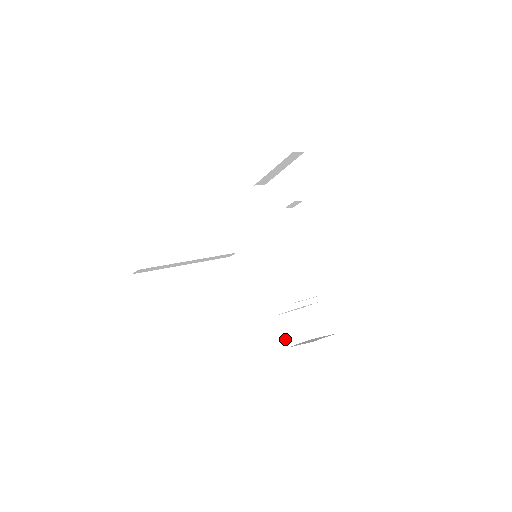
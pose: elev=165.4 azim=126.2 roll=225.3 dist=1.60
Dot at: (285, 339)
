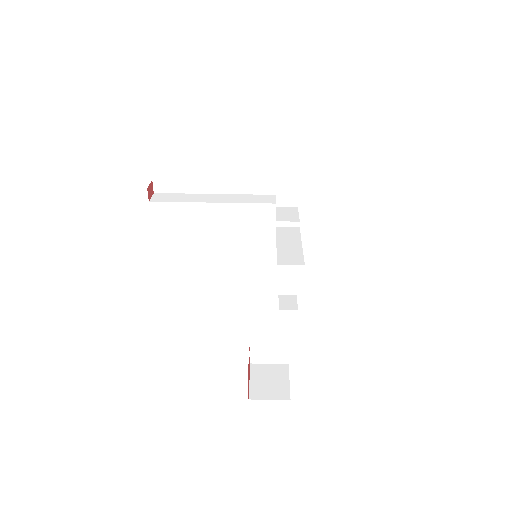
Dot at: occluded
